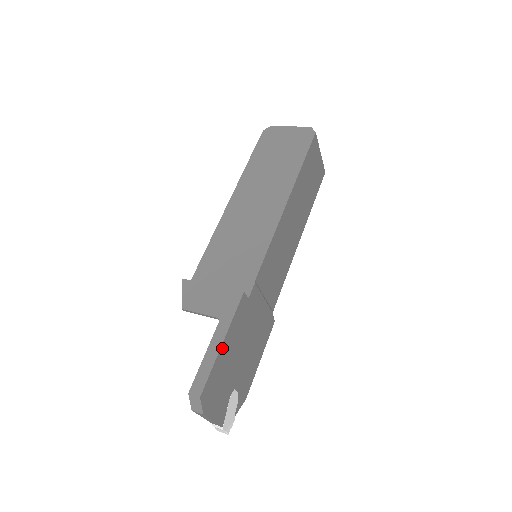
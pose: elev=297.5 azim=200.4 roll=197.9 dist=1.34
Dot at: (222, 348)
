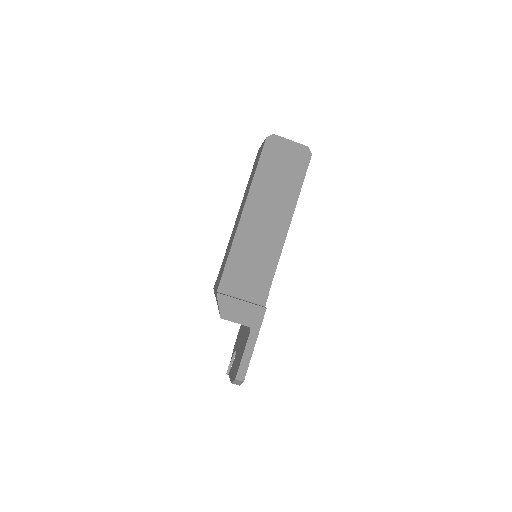
Dot at: occluded
